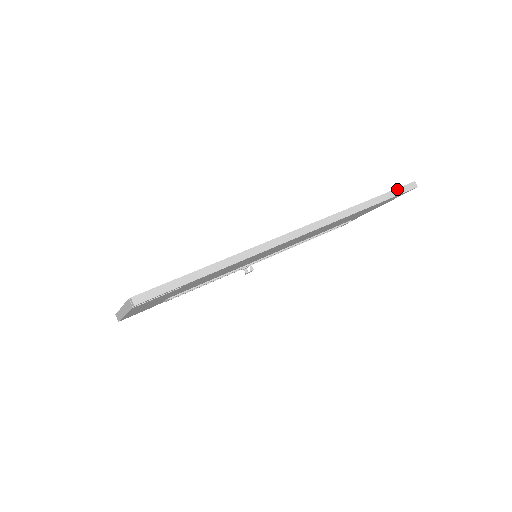
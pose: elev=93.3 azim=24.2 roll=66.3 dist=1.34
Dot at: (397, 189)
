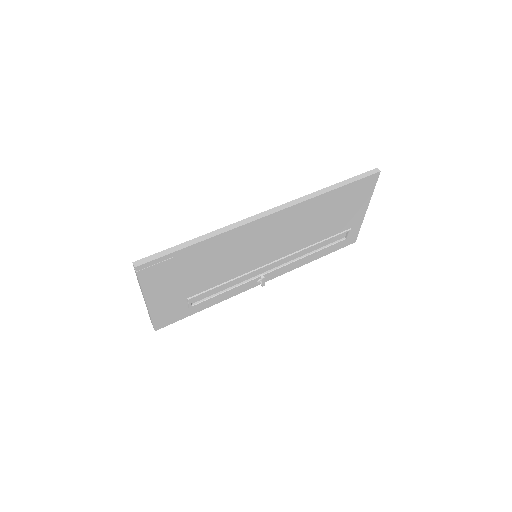
Dot at: (360, 175)
